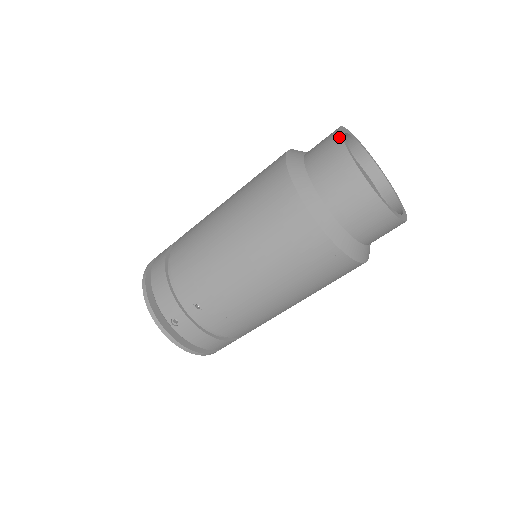
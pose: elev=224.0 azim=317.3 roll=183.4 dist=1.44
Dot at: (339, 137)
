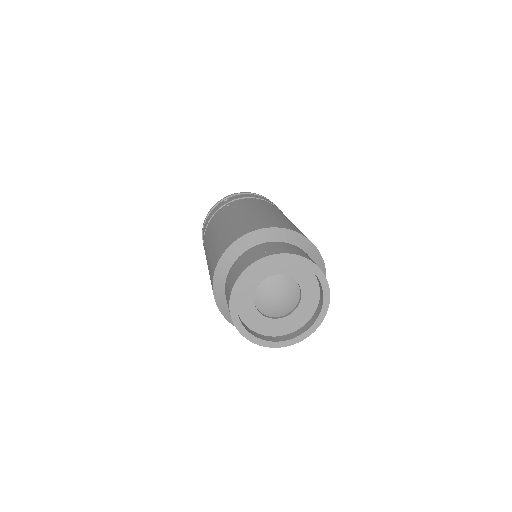
Dot at: (229, 302)
